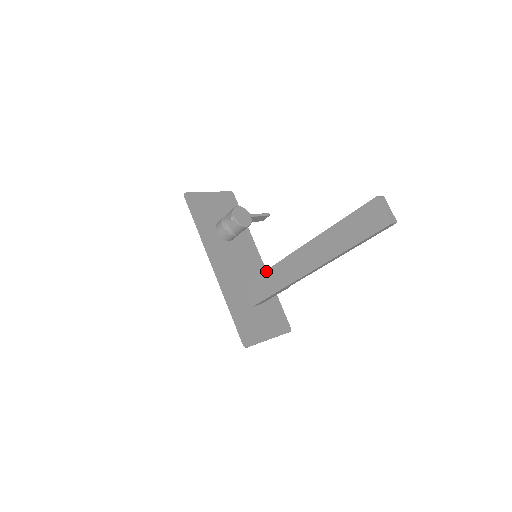
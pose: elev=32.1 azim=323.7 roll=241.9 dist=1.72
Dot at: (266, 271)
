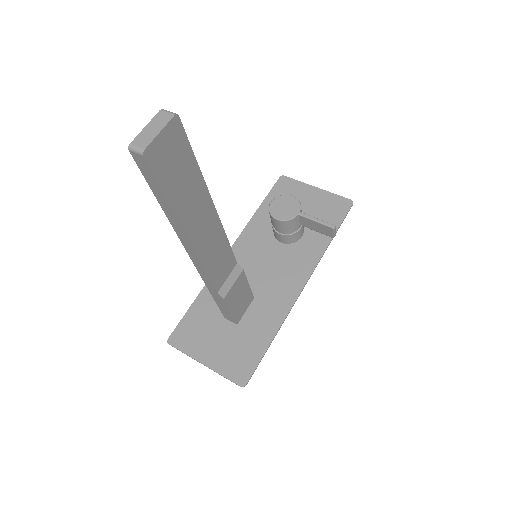
Dot at: occluded
